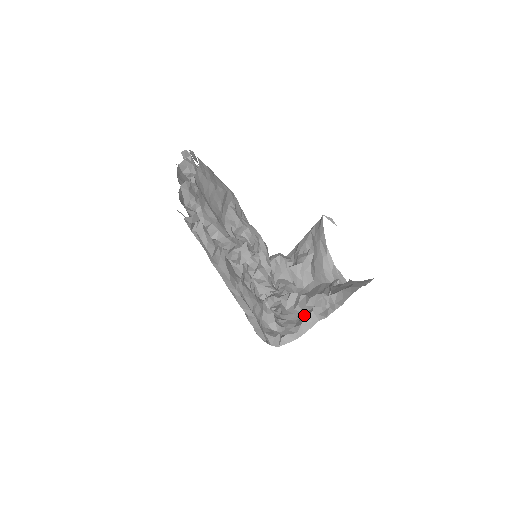
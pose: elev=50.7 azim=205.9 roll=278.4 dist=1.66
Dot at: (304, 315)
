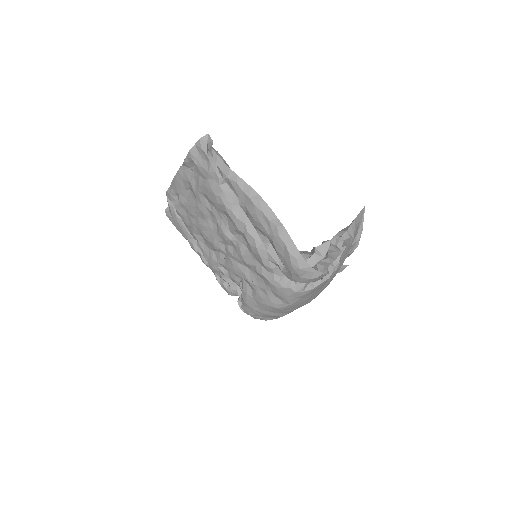
Dot at: occluded
